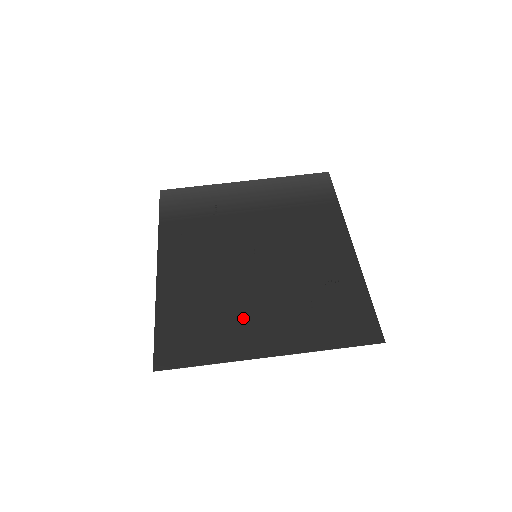
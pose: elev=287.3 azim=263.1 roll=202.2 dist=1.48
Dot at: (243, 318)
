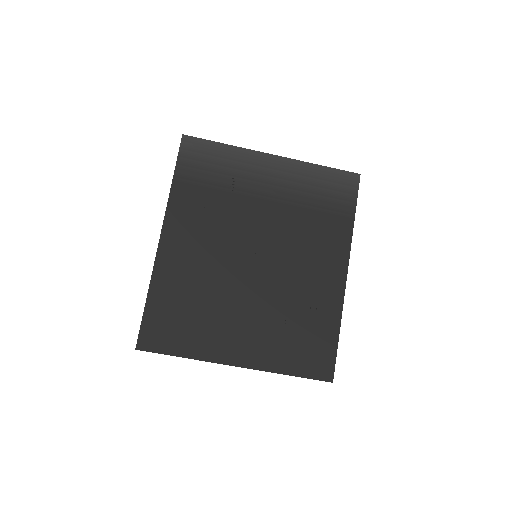
Dot at: (225, 322)
